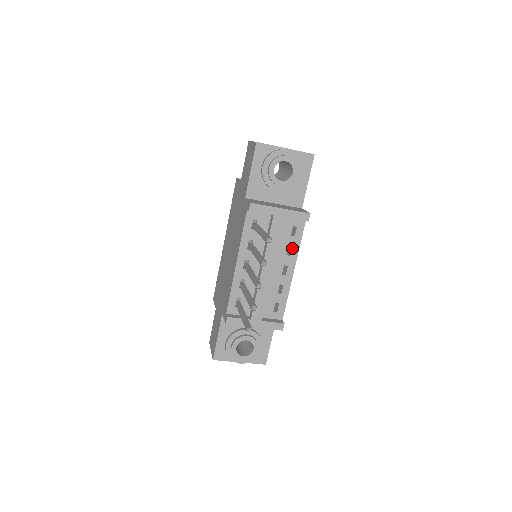
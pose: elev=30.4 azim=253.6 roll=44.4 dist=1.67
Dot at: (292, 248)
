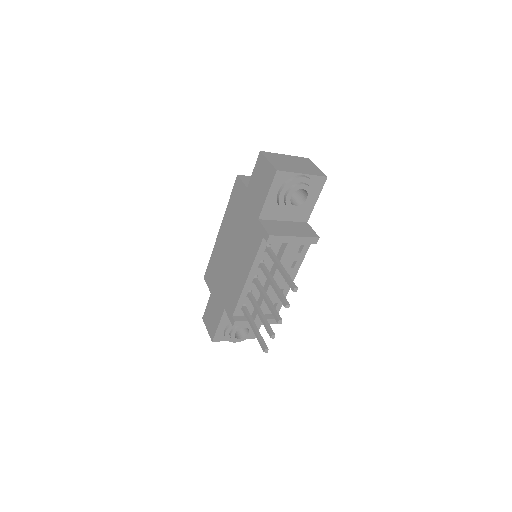
Dot at: (297, 262)
